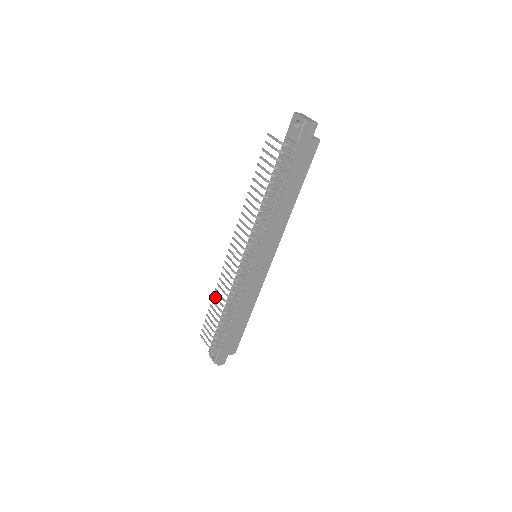
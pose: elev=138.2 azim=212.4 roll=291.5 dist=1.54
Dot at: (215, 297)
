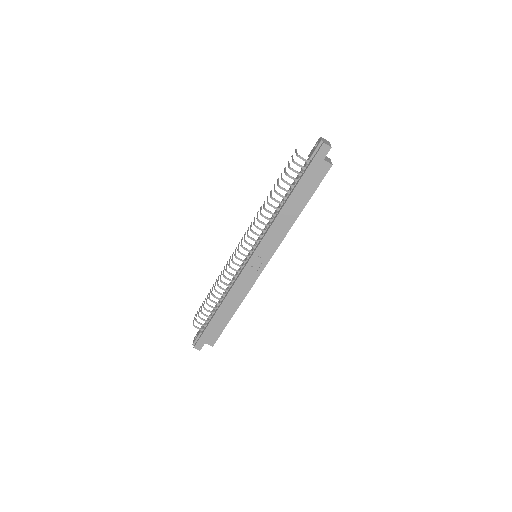
Dot at: (215, 282)
